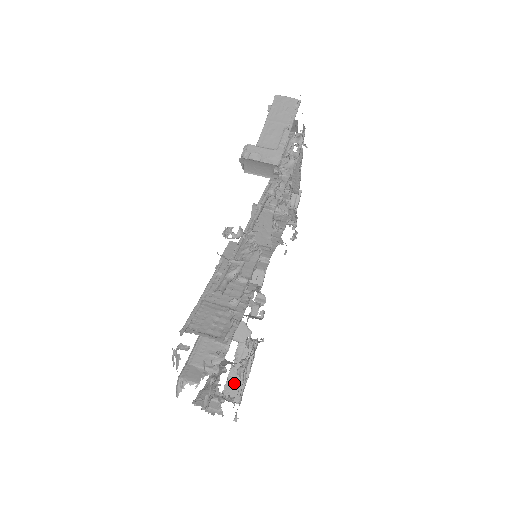
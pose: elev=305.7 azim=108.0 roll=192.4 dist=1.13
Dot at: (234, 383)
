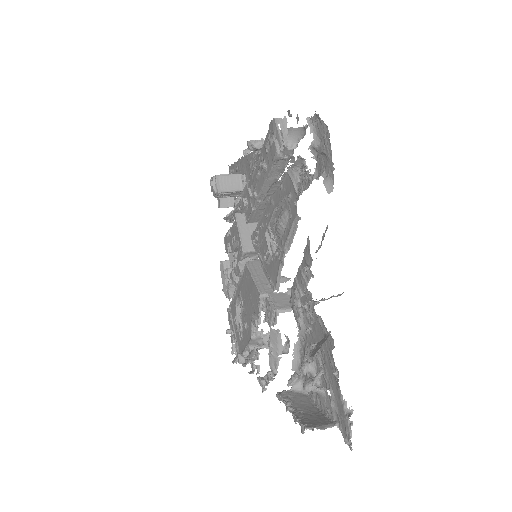
Dot at: (310, 418)
